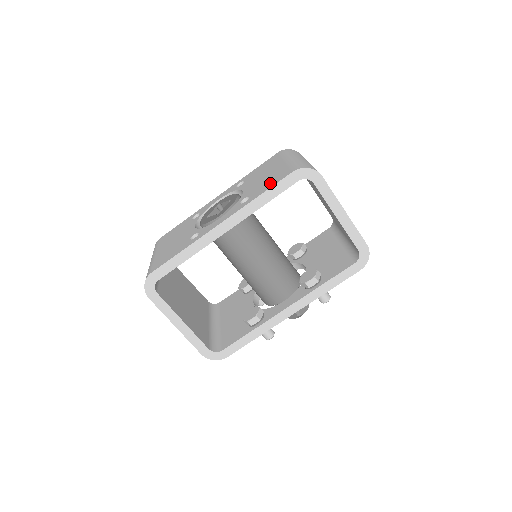
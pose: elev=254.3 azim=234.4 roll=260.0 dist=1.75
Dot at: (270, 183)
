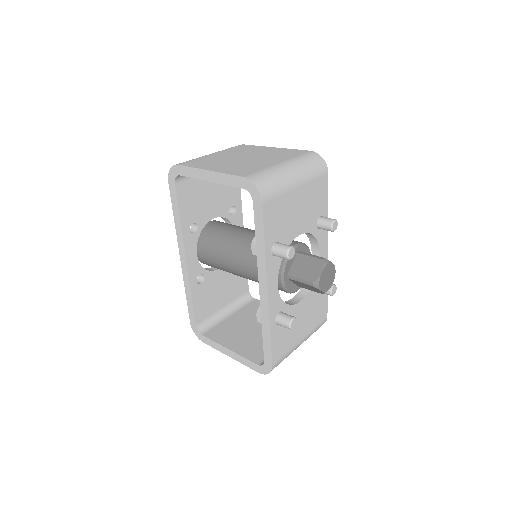
Dot at: occluded
